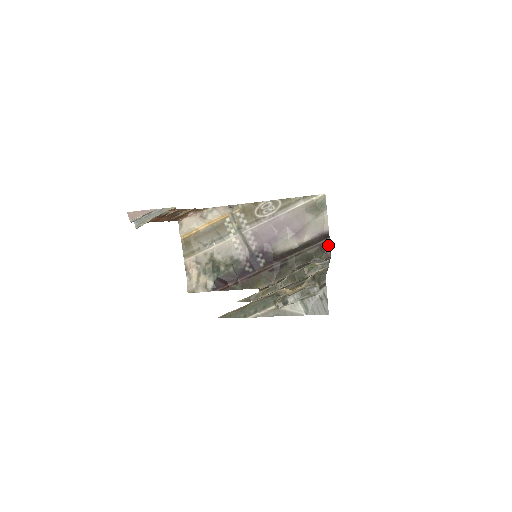
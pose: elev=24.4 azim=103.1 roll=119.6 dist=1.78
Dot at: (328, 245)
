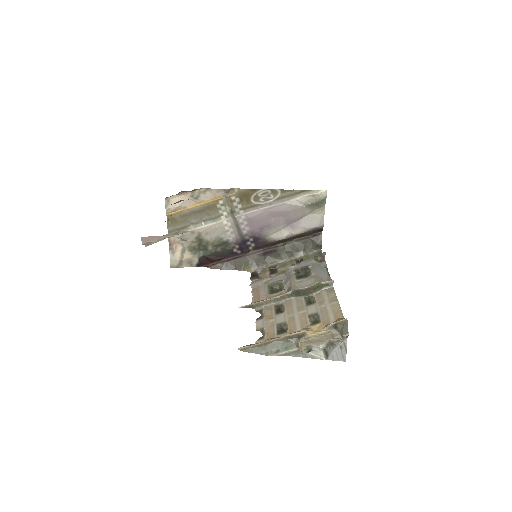
Dot at: (320, 239)
